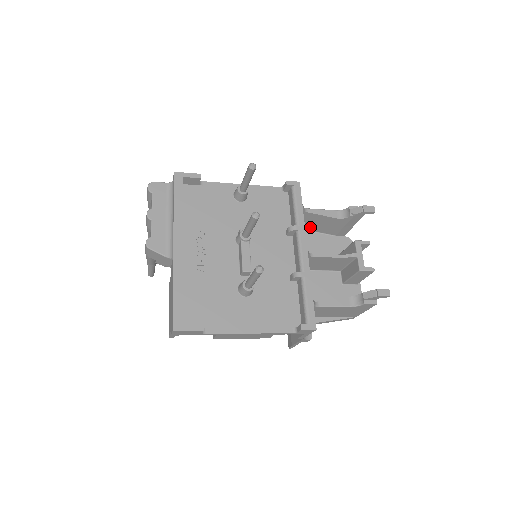
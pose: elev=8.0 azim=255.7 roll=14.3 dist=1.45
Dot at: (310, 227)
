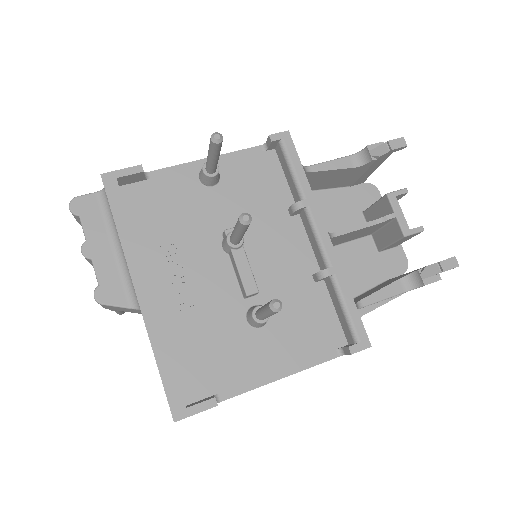
Dot at: (316, 186)
